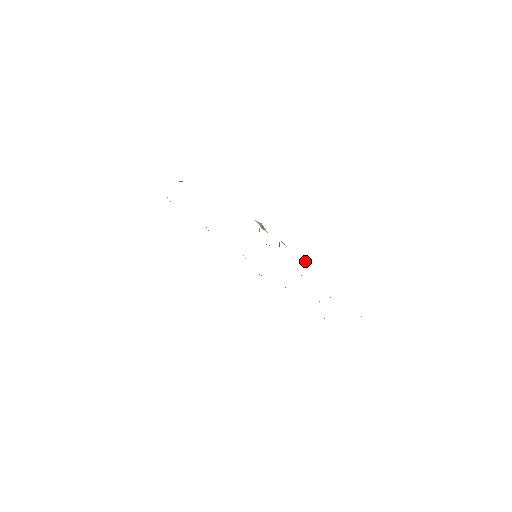
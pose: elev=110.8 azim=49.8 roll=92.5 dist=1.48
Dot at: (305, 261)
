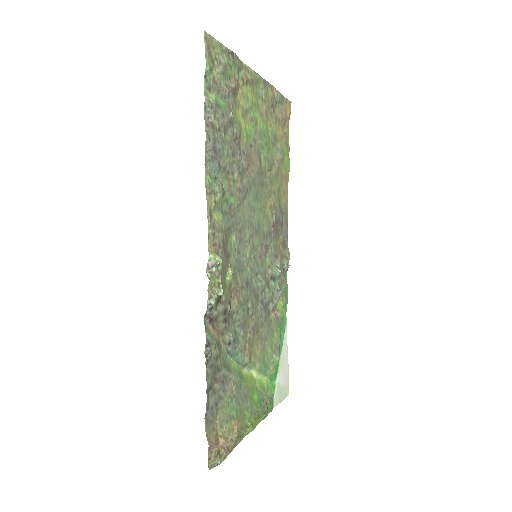
Dot at: (206, 345)
